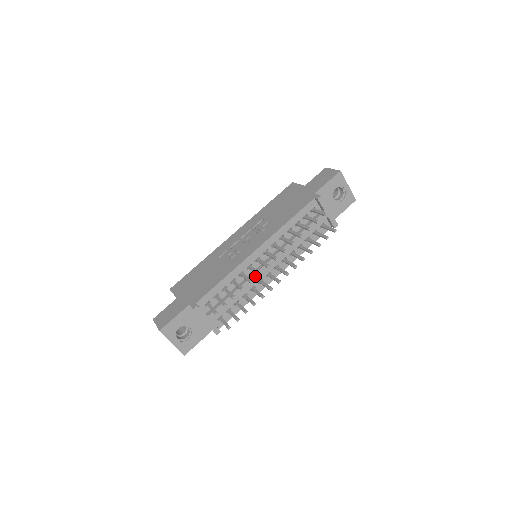
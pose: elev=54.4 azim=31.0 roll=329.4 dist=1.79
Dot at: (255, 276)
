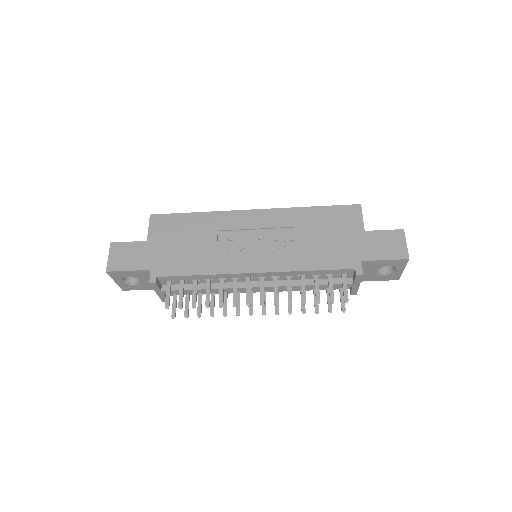
Dot at: occluded
